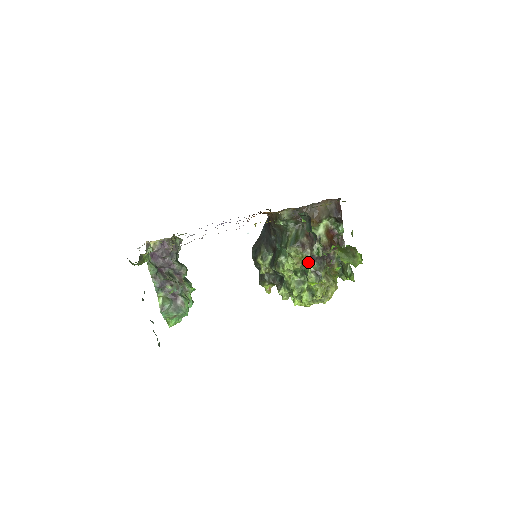
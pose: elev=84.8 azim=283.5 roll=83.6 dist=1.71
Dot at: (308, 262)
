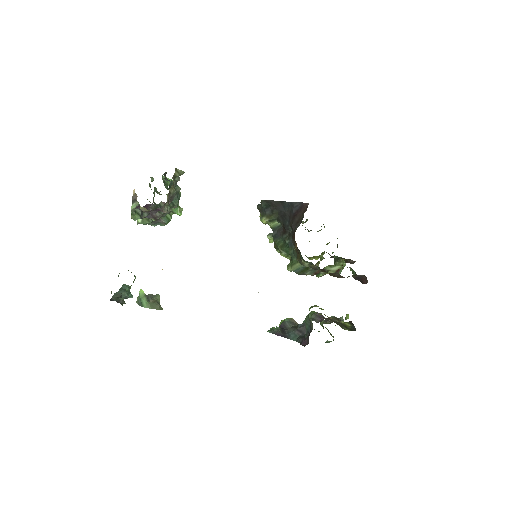
Dot at: occluded
